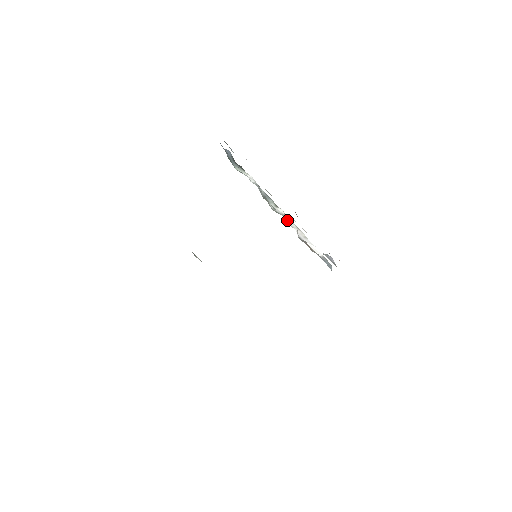
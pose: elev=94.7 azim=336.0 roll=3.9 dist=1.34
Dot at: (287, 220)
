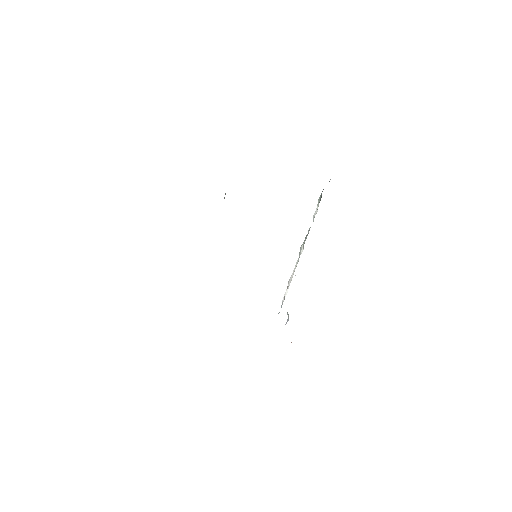
Dot at: (297, 262)
